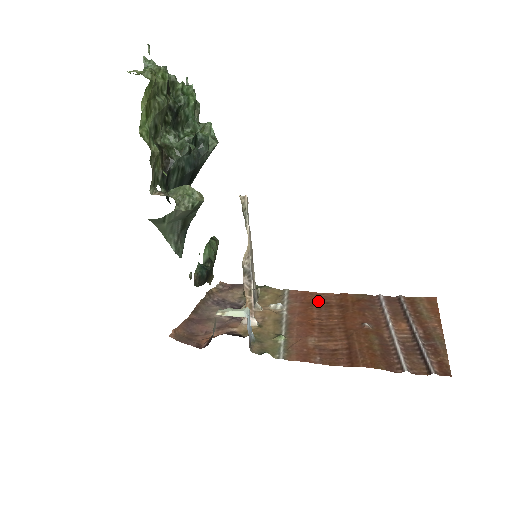
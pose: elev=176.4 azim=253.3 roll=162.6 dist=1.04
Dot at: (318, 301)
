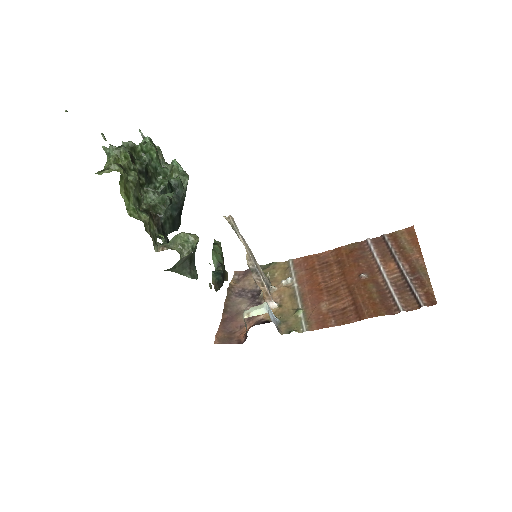
Dot at: (319, 263)
